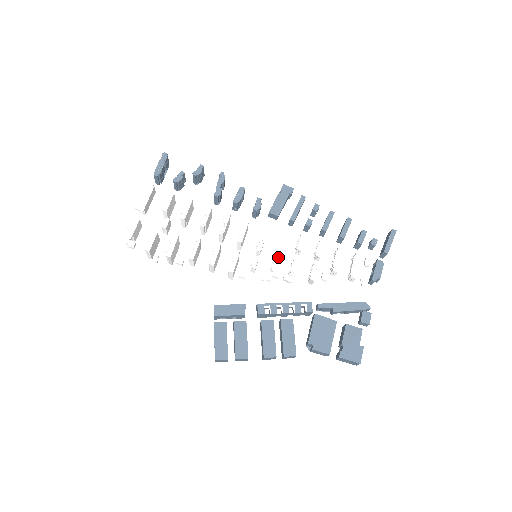
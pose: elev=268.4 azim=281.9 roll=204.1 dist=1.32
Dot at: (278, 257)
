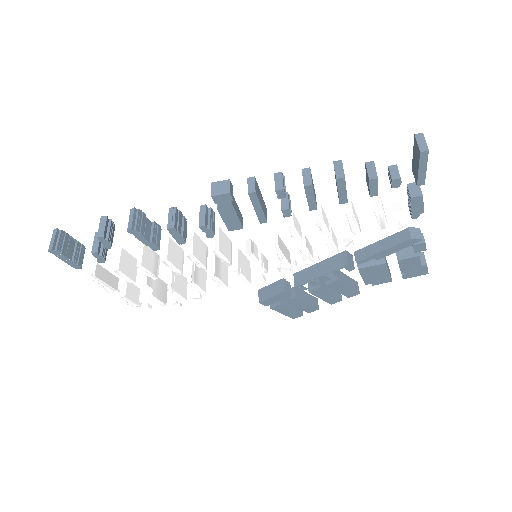
Dot at: (281, 256)
